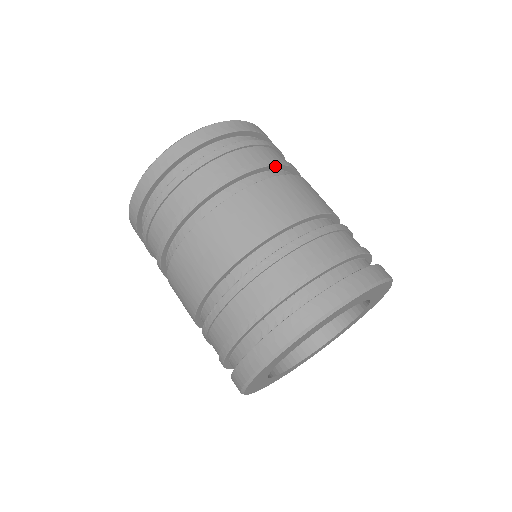
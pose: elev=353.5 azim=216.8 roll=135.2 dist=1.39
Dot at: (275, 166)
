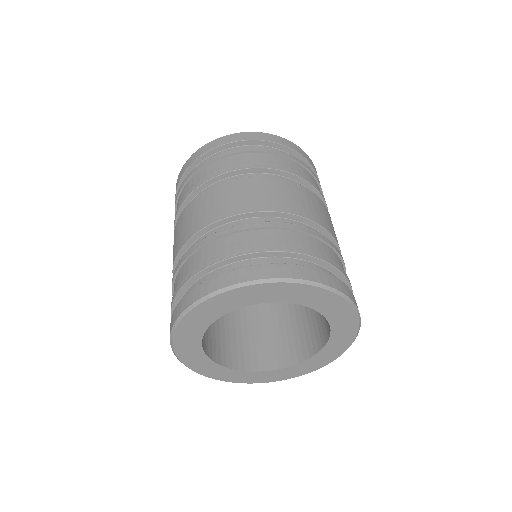
Dot at: (244, 170)
